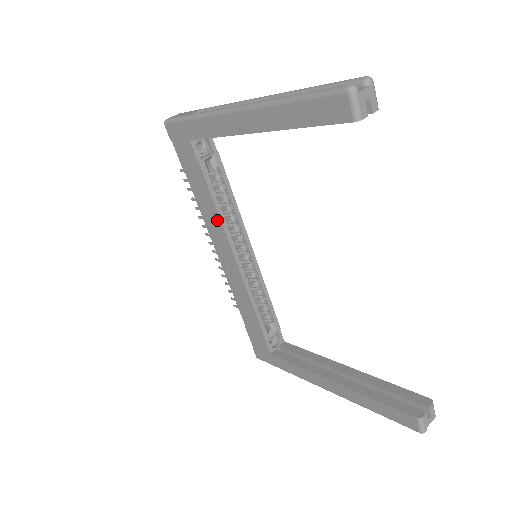
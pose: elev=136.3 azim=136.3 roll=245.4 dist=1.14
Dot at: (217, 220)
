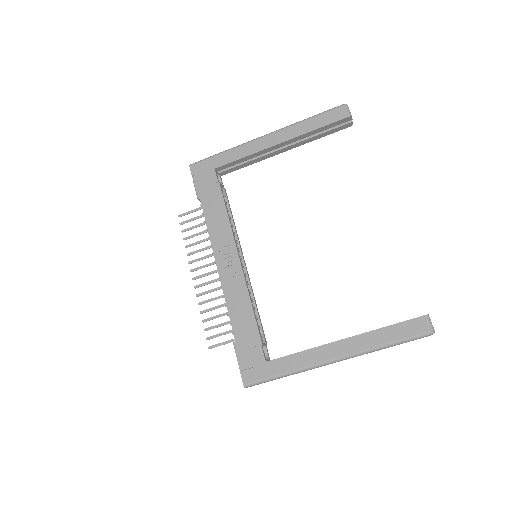
Dot at: (226, 226)
